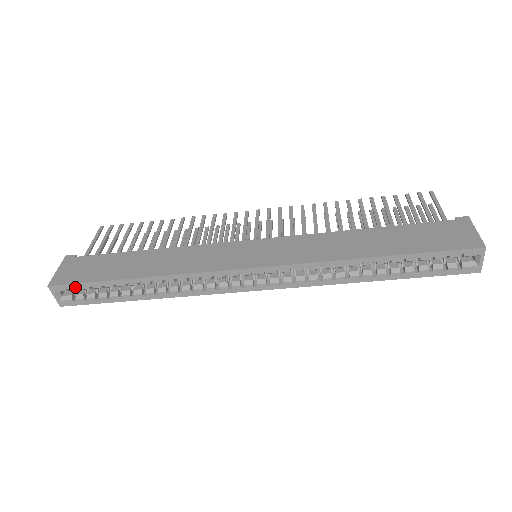
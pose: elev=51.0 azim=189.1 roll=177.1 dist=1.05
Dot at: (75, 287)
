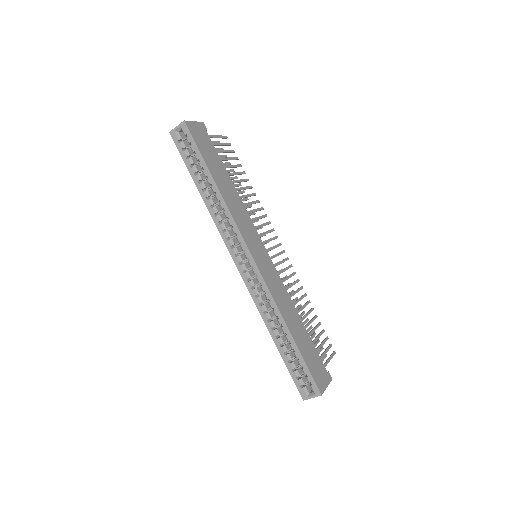
Dot at: (191, 140)
